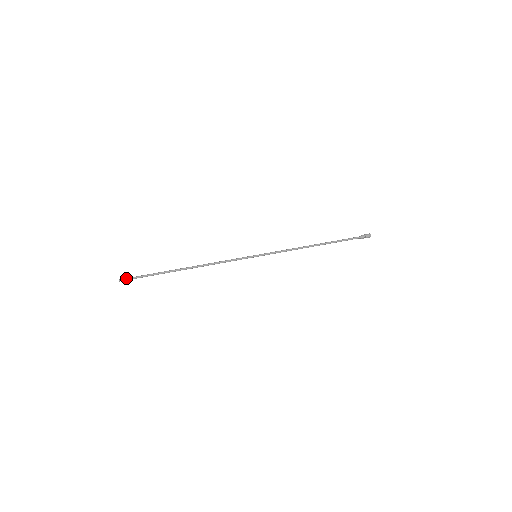
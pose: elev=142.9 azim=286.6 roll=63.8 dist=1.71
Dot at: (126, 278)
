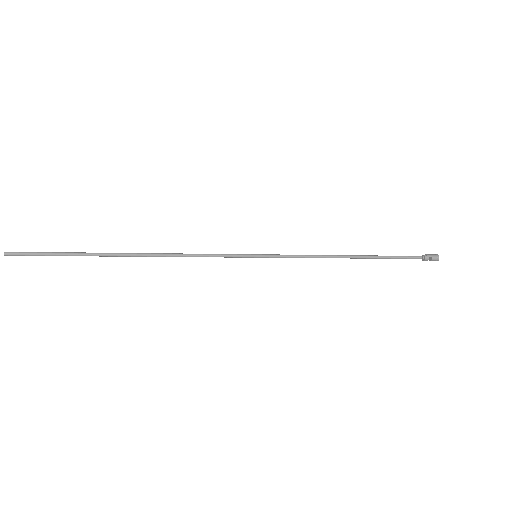
Dot at: occluded
